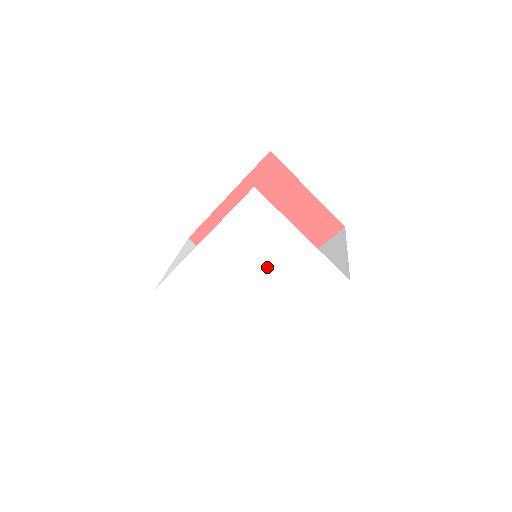
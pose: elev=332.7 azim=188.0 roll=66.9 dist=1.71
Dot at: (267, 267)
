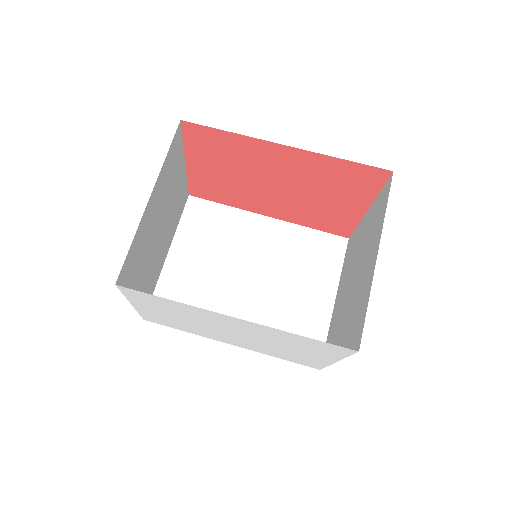
Dot at: (272, 344)
